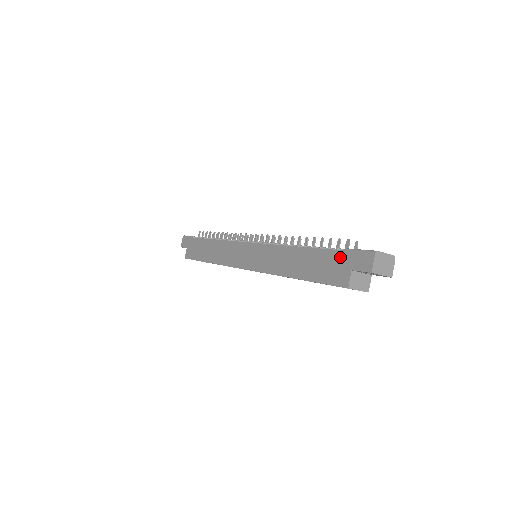
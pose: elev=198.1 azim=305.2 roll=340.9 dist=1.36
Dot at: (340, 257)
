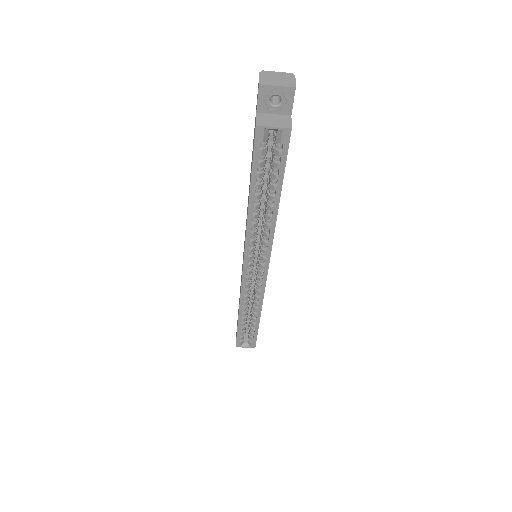
Dot at: occluded
